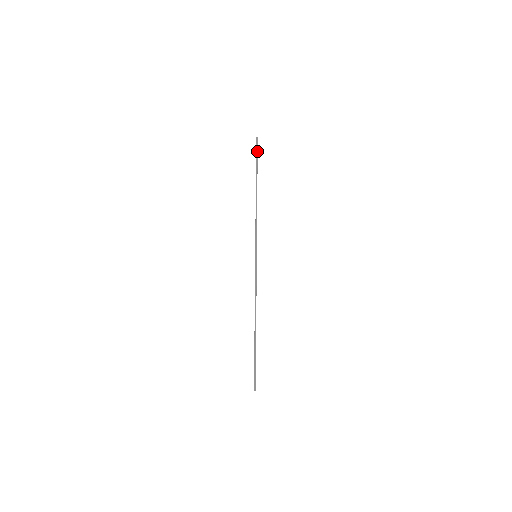
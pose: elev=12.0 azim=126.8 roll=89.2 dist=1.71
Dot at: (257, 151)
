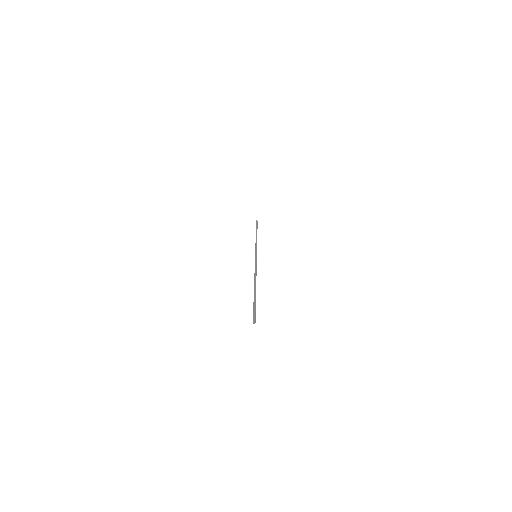
Dot at: (257, 224)
